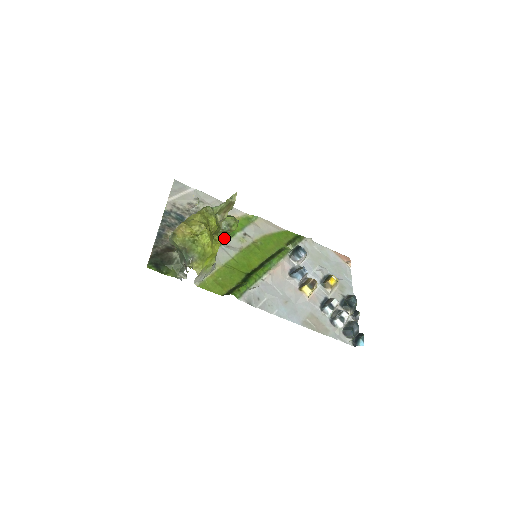
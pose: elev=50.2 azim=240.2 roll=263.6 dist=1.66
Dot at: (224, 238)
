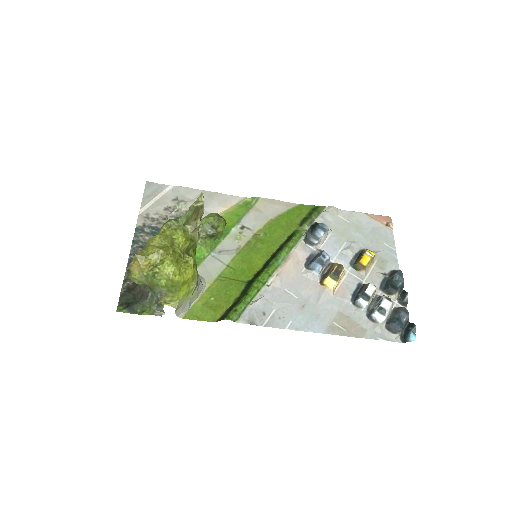
Dot at: (214, 242)
